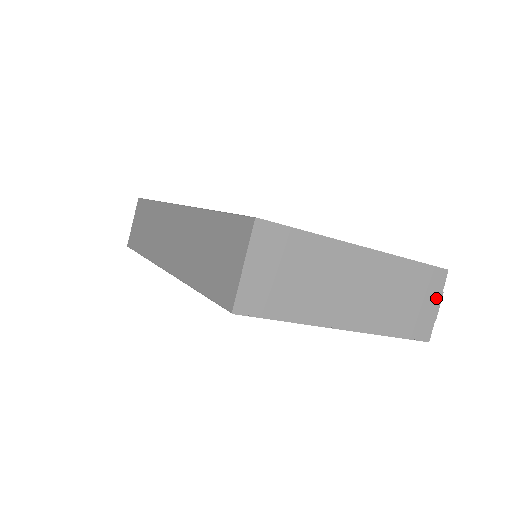
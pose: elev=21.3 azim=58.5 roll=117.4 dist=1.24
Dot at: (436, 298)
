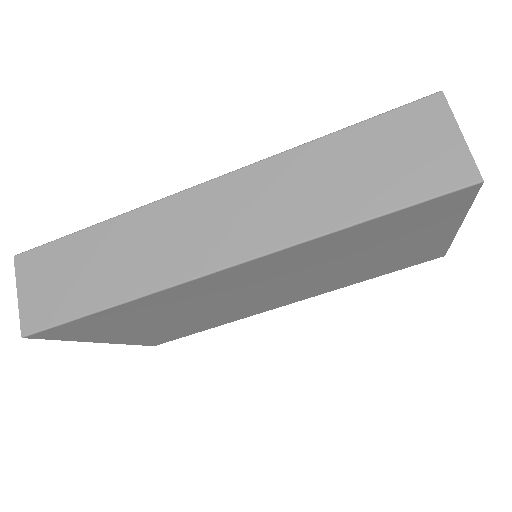
Dot at: occluded
